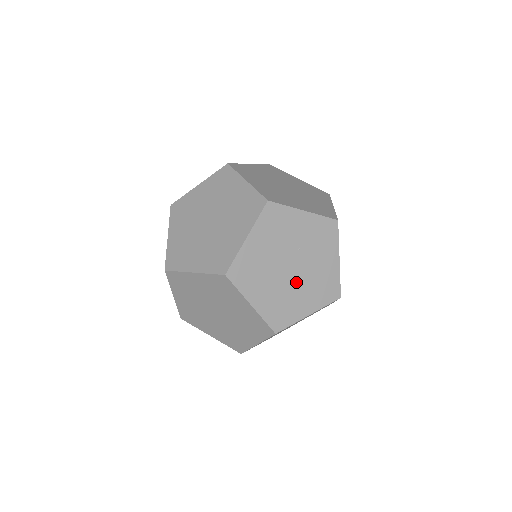
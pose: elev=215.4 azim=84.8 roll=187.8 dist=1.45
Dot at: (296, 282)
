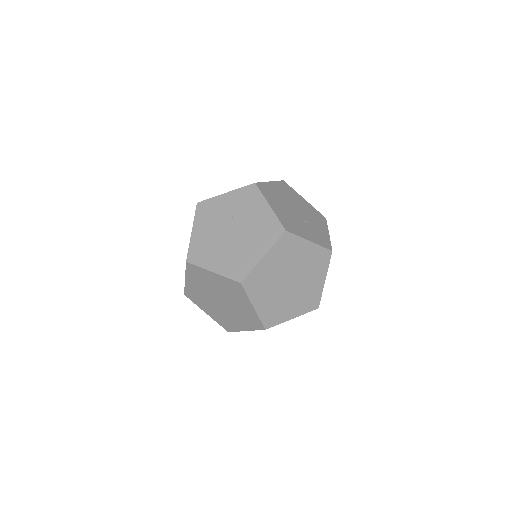
Dot at: (241, 240)
